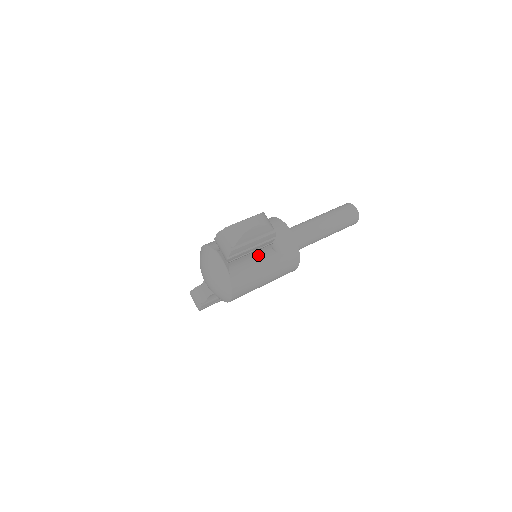
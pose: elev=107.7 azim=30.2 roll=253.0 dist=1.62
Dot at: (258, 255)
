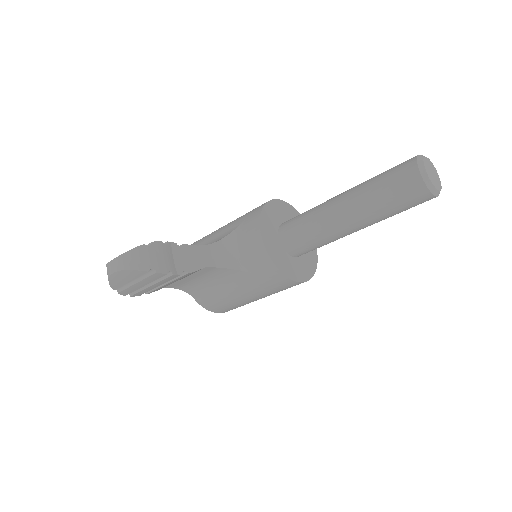
Dot at: (207, 275)
